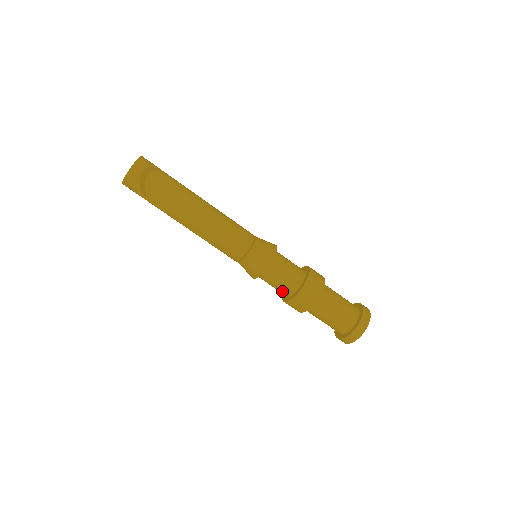
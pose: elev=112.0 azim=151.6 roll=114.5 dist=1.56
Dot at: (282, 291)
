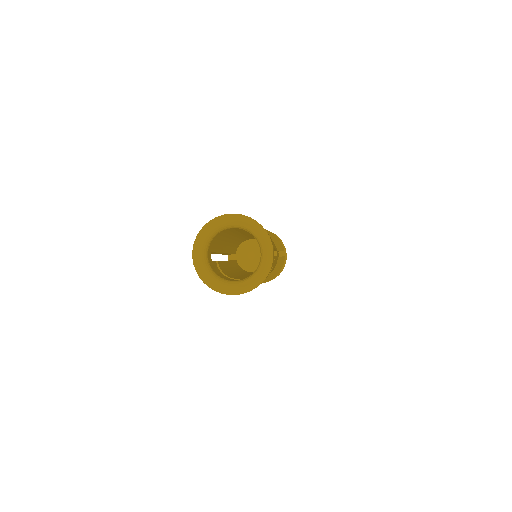
Dot at: occluded
